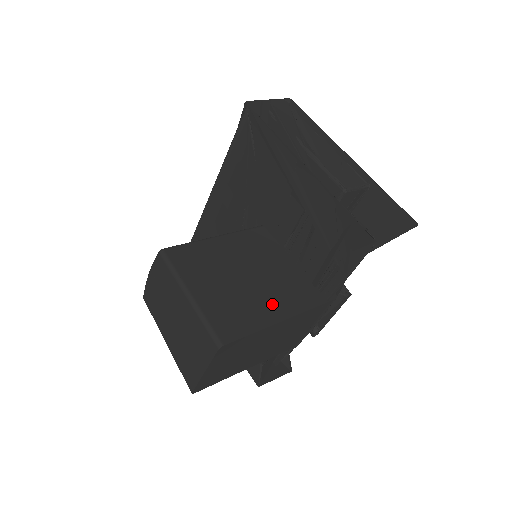
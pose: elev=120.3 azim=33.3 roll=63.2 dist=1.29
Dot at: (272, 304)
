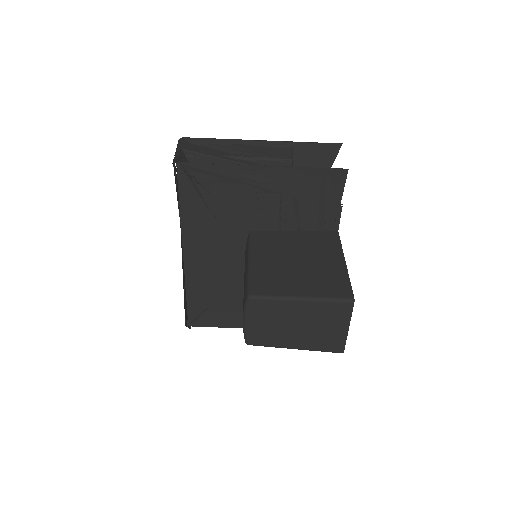
Dot at: (329, 259)
